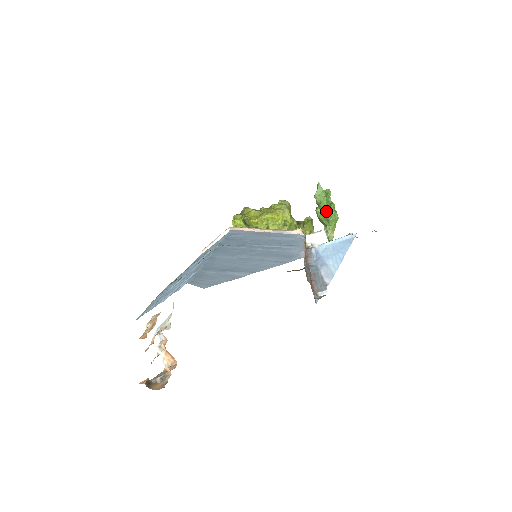
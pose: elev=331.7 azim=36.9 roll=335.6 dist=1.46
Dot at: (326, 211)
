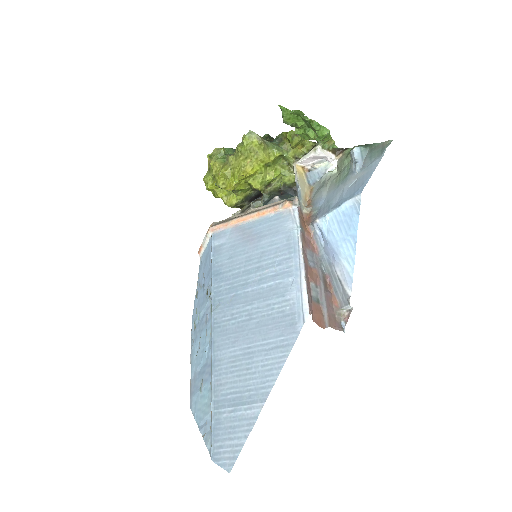
Dot at: (309, 131)
